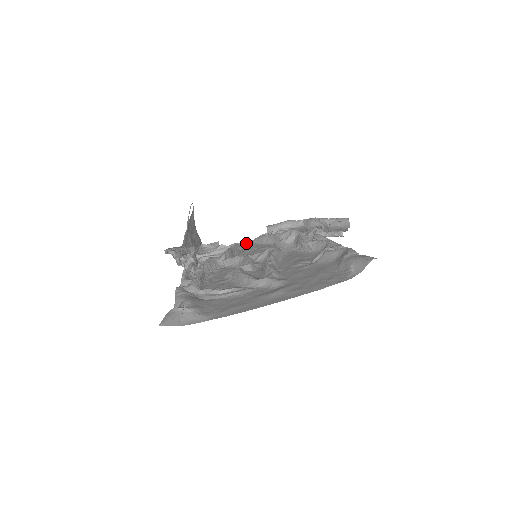
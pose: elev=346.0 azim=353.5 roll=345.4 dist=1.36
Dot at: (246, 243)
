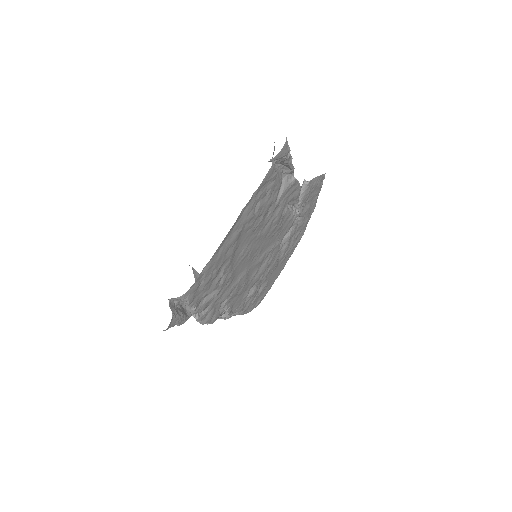
Dot at: occluded
